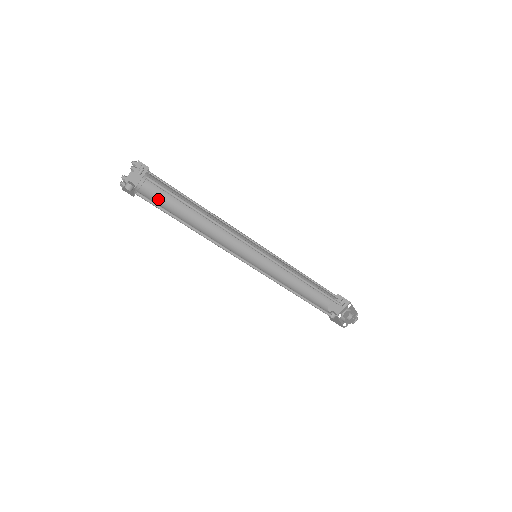
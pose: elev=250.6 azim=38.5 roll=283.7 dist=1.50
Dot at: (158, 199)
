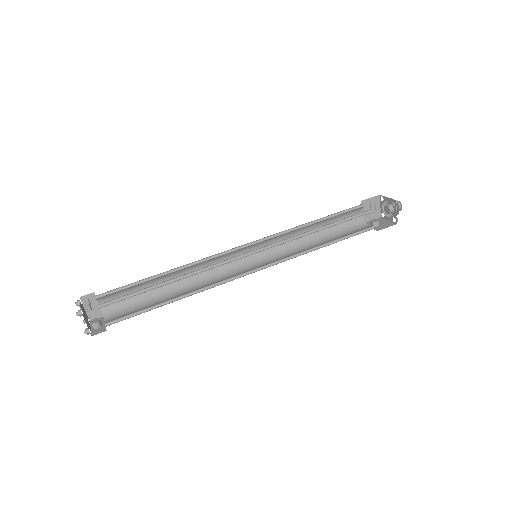
Dot at: (129, 305)
